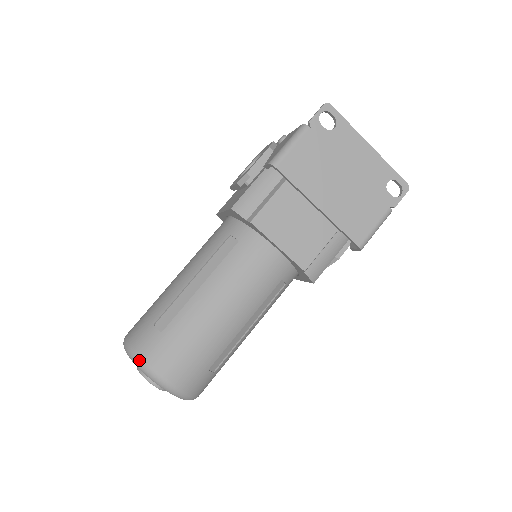
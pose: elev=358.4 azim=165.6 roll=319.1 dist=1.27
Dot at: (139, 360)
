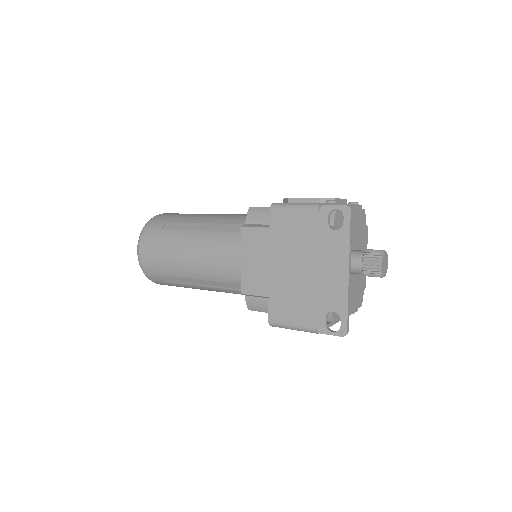
Dot at: (143, 229)
